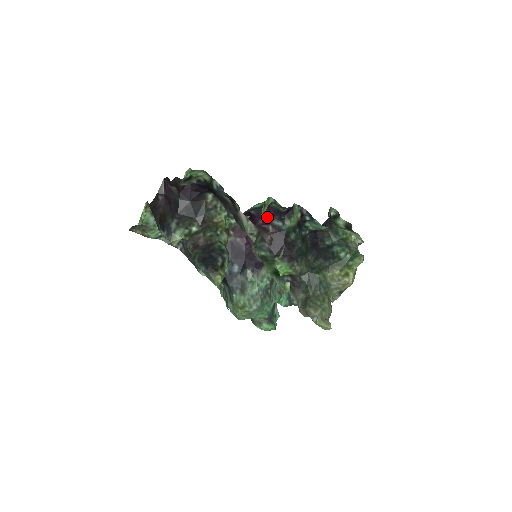
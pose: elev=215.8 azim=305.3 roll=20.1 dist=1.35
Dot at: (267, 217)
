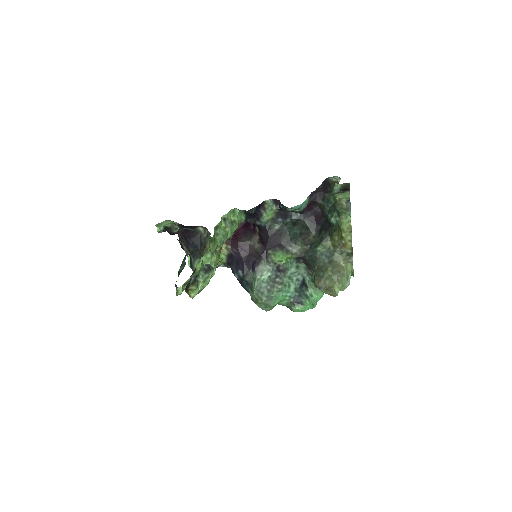
Dot at: (251, 221)
